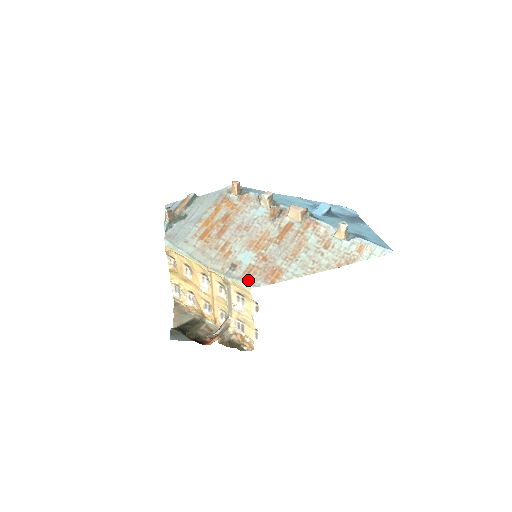
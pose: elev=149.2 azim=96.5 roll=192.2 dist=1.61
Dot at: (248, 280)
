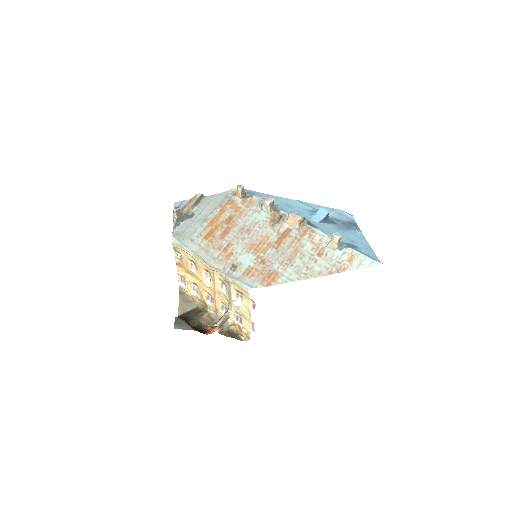
Dot at: (246, 281)
